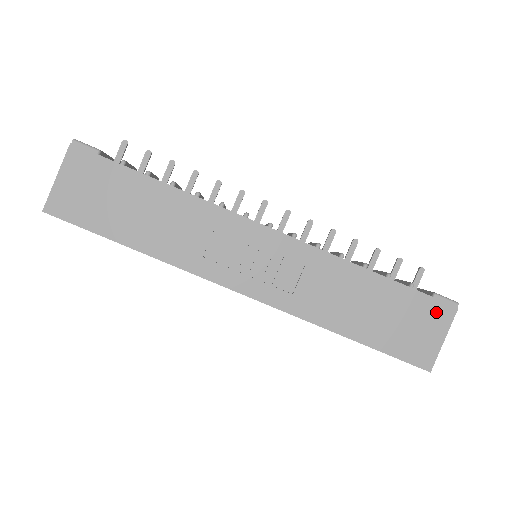
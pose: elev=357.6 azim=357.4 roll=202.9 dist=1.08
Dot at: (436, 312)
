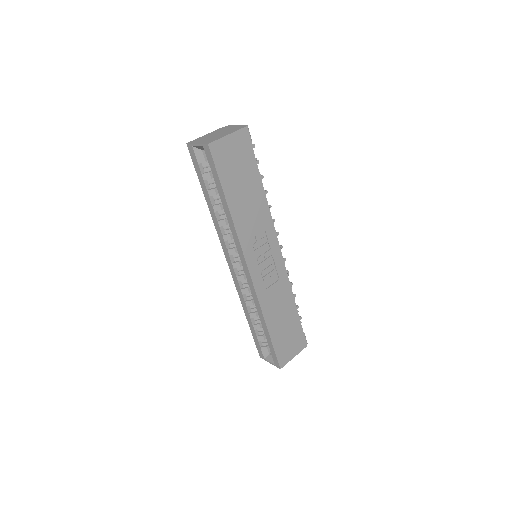
Dot at: (300, 342)
